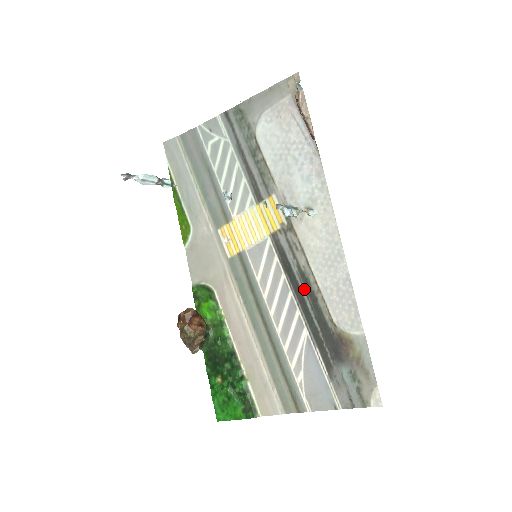
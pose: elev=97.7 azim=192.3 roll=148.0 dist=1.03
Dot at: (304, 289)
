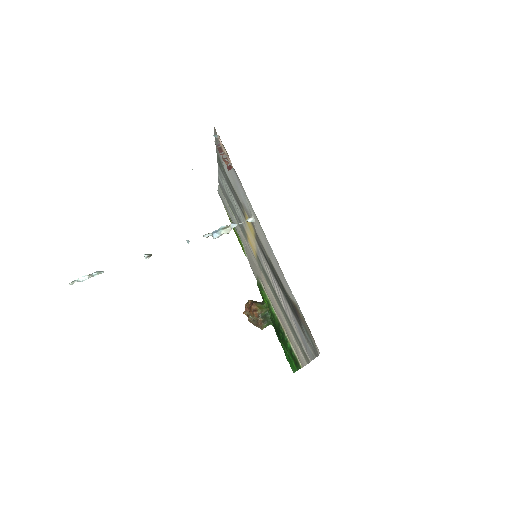
Dot at: (275, 273)
